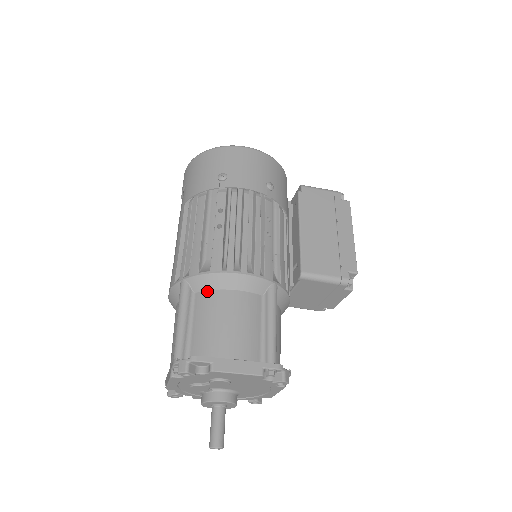
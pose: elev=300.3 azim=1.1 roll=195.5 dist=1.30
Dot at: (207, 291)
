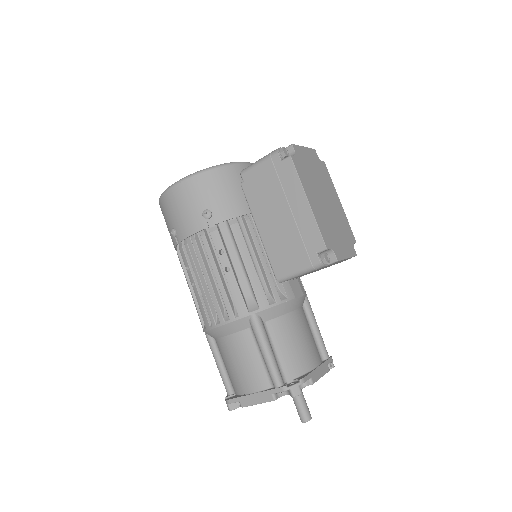
Dot at: (217, 339)
